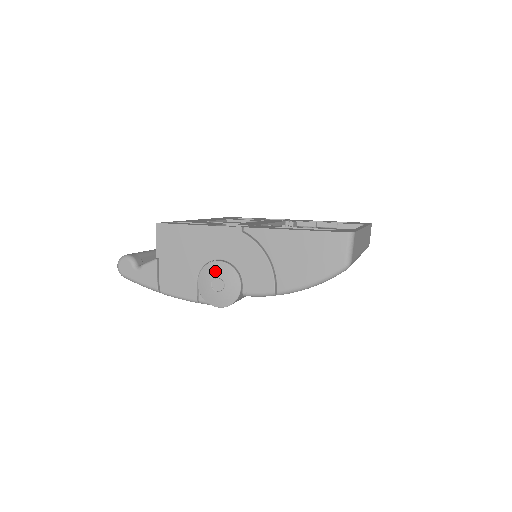
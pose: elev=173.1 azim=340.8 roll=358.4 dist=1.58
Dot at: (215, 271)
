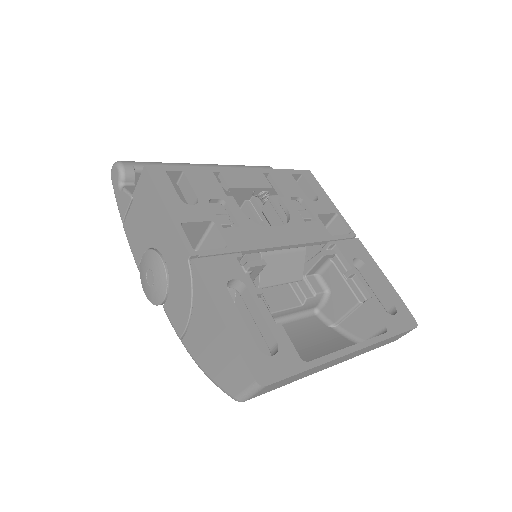
Dot at: (154, 265)
